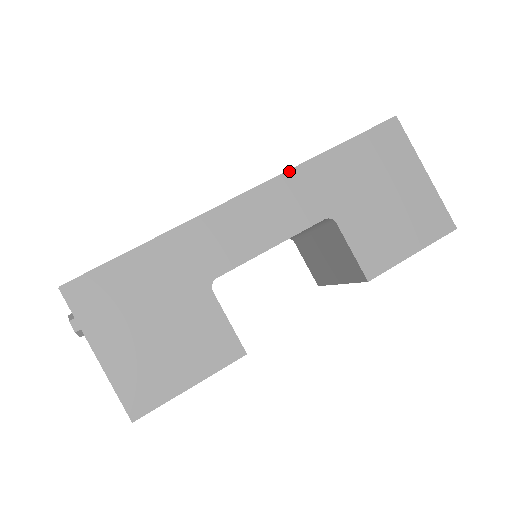
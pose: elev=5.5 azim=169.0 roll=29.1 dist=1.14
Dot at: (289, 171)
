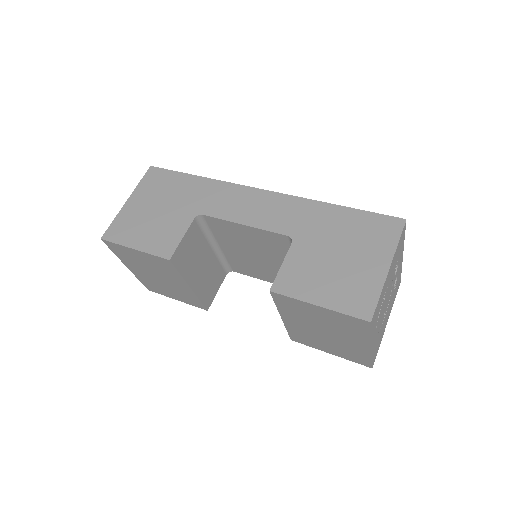
Dot at: (299, 197)
